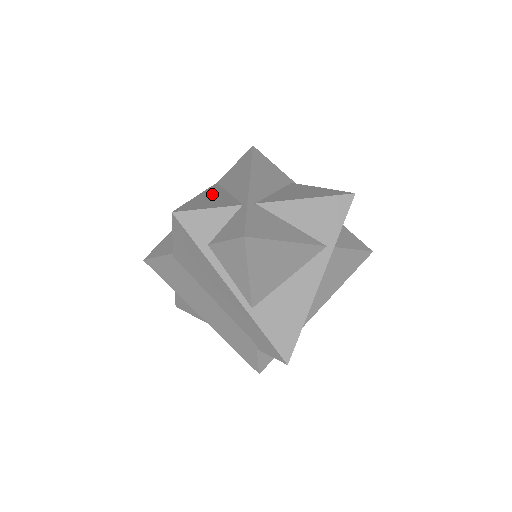
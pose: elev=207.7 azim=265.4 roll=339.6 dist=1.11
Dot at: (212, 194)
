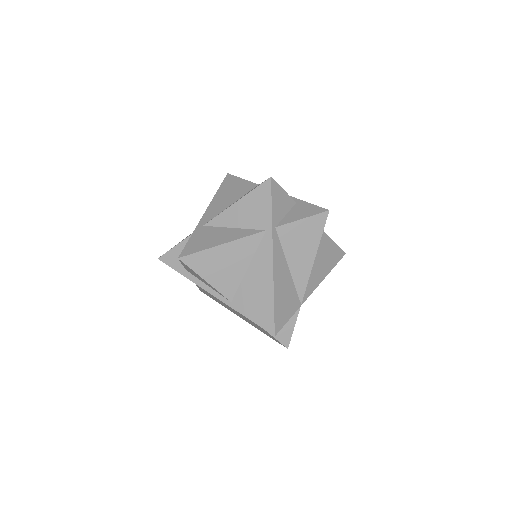
Dot at: occluded
